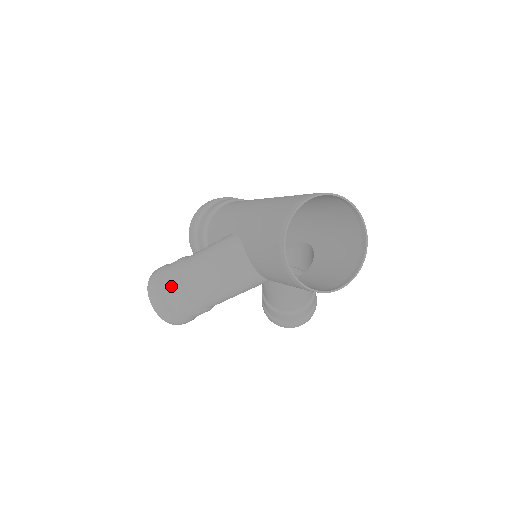
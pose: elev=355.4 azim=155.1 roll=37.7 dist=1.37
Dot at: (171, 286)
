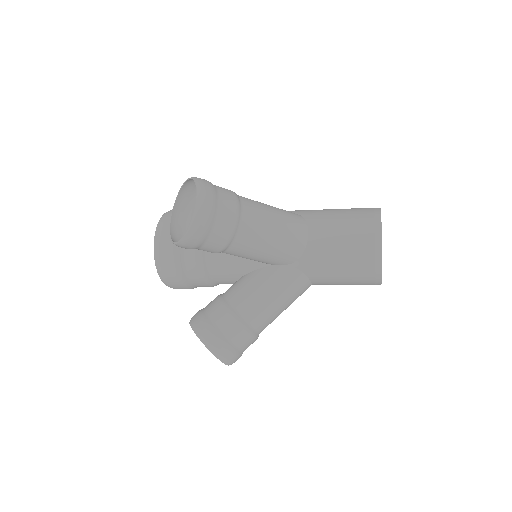
Dot at: (228, 192)
